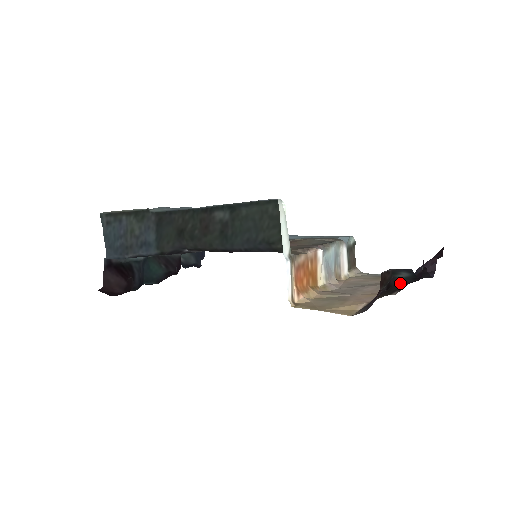
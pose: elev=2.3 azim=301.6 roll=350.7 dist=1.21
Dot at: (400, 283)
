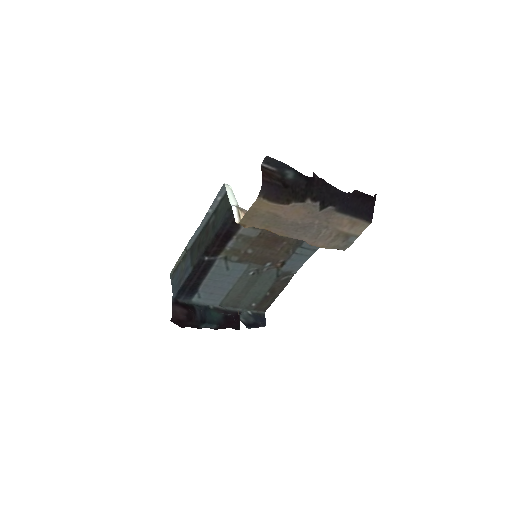
Dot at: (295, 183)
